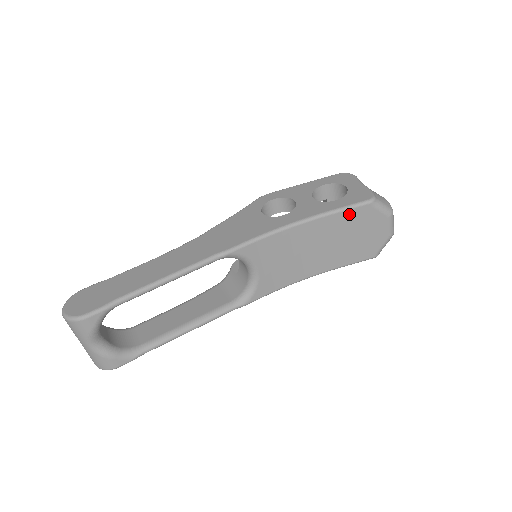
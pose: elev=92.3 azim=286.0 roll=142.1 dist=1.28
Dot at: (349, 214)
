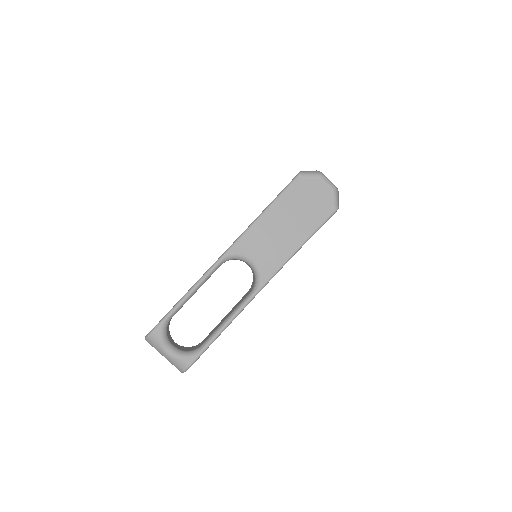
Dot at: (290, 192)
